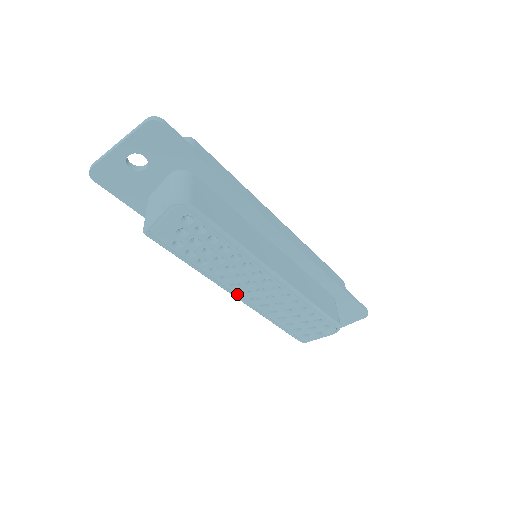
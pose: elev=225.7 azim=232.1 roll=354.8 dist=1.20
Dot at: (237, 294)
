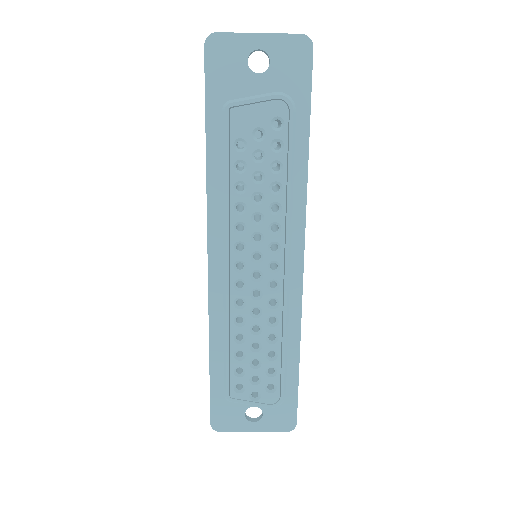
Dot at: (231, 261)
